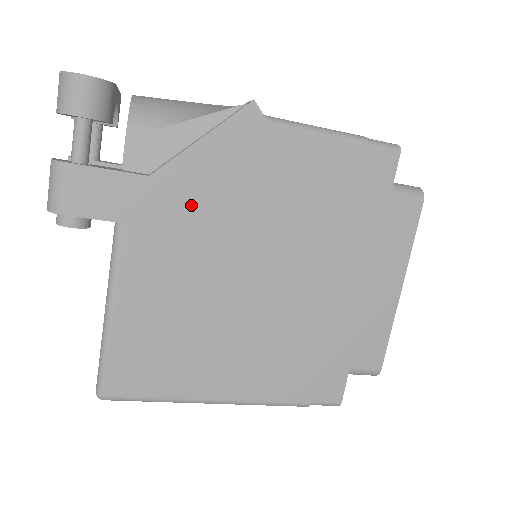
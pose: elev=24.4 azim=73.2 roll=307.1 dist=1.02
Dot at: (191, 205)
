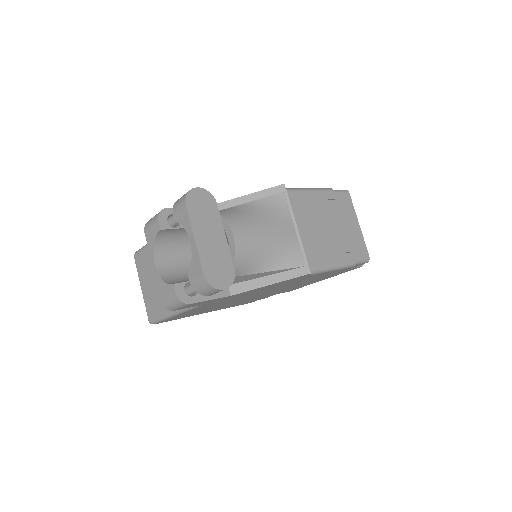
Dot at: (245, 294)
